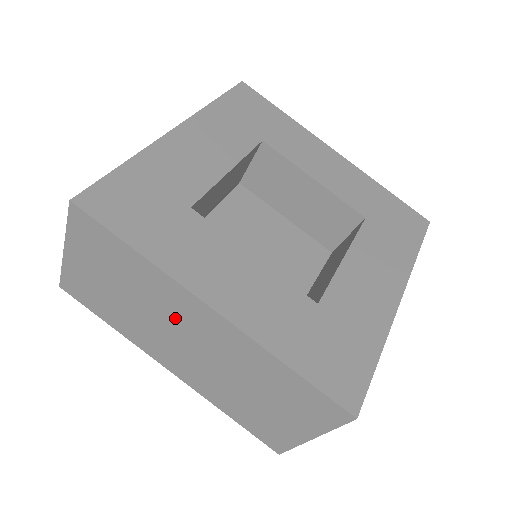
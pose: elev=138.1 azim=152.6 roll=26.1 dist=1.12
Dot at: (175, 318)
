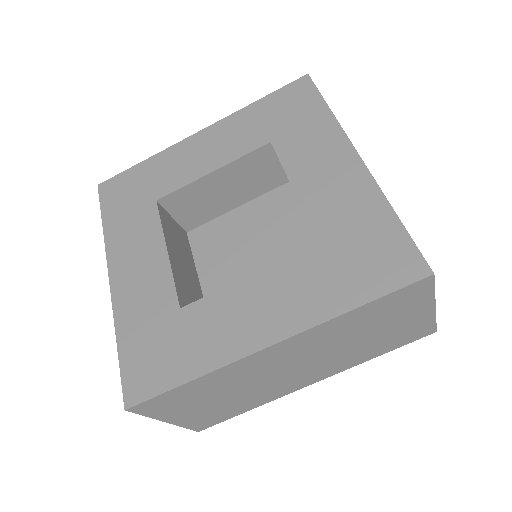
Dot at: (266, 370)
